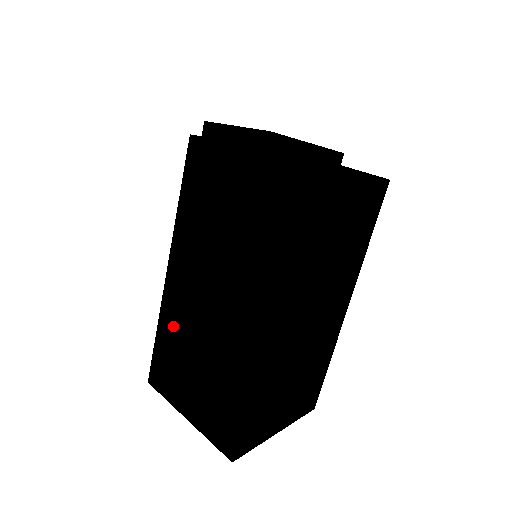
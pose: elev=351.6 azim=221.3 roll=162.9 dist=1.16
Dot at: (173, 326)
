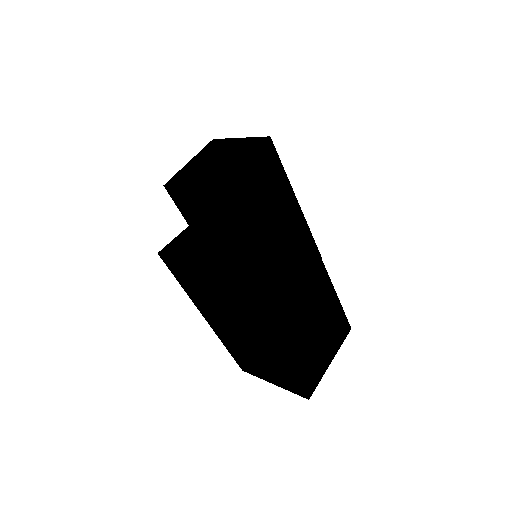
Dot at: (231, 344)
